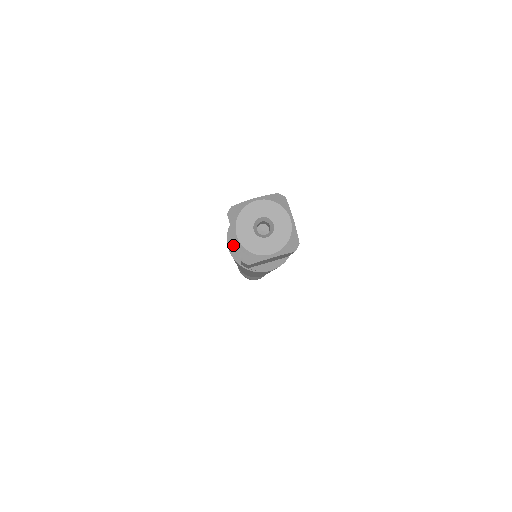
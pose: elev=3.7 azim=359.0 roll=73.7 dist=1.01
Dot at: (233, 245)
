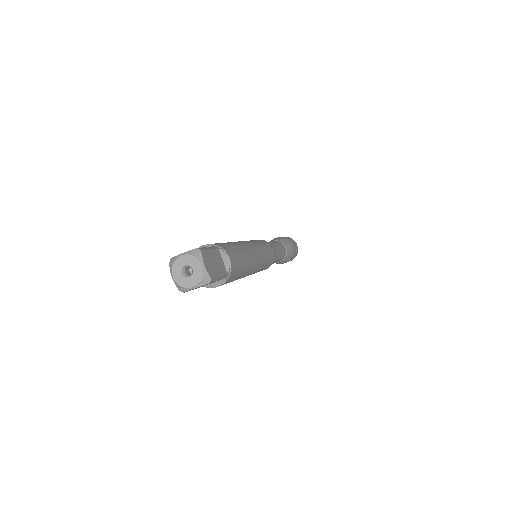
Dot at: occluded
